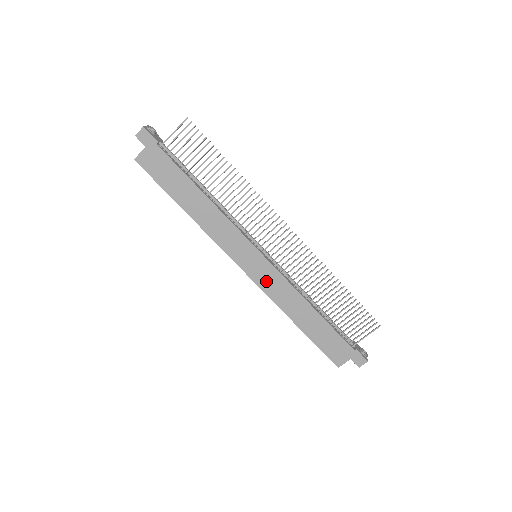
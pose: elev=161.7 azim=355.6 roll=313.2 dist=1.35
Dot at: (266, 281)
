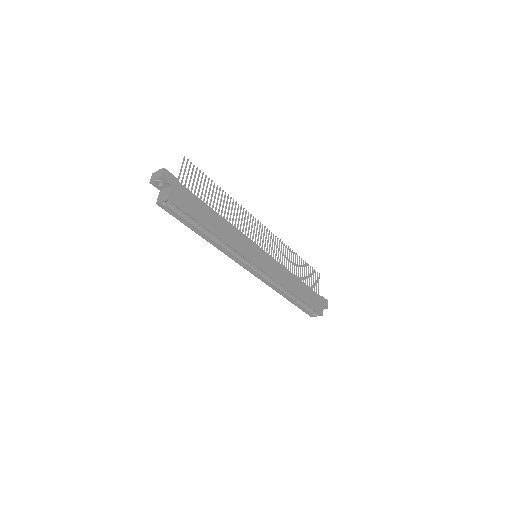
Dot at: (272, 270)
